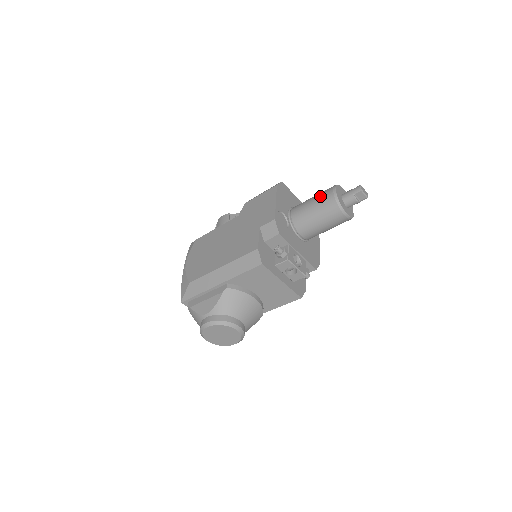
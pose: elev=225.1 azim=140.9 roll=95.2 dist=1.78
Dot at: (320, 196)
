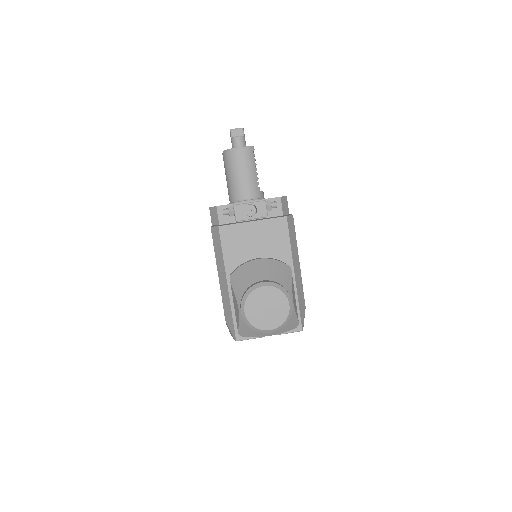
Dot at: occluded
